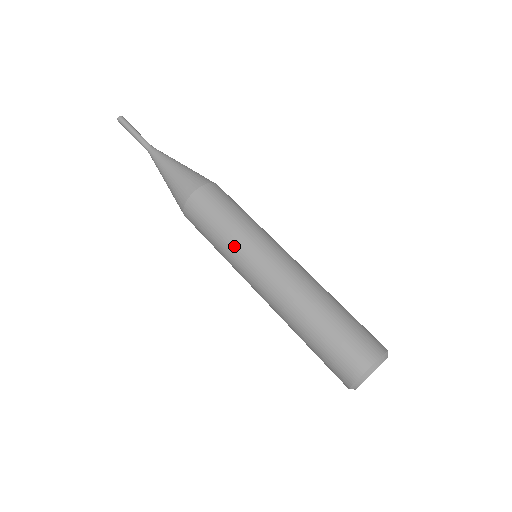
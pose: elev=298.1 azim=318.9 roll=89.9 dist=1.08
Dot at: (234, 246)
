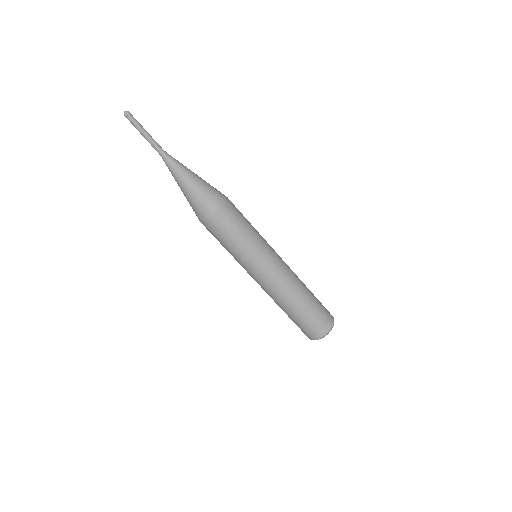
Dot at: (238, 261)
